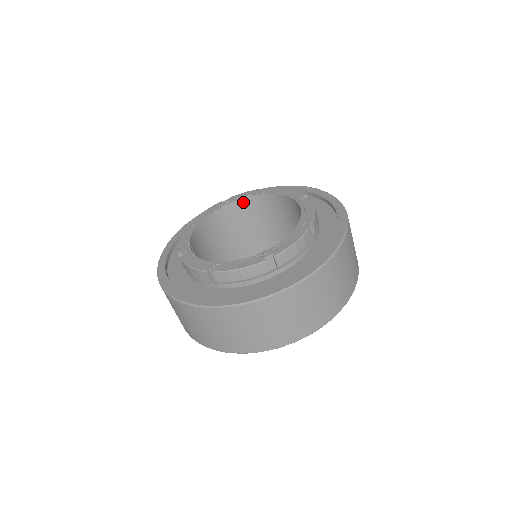
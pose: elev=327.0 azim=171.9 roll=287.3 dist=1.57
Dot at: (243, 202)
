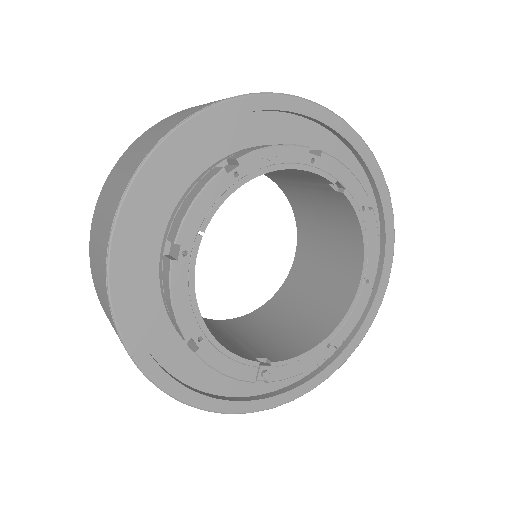
Dot at: (326, 181)
